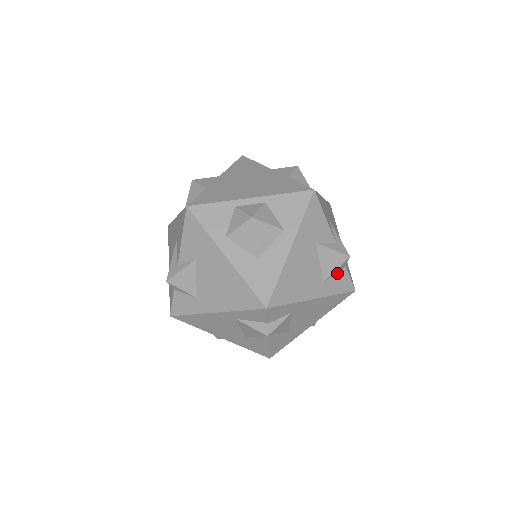
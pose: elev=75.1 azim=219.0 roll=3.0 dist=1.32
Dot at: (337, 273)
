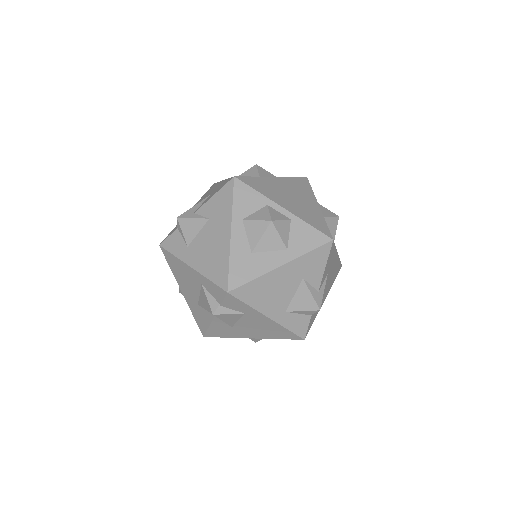
Dot at: (301, 314)
